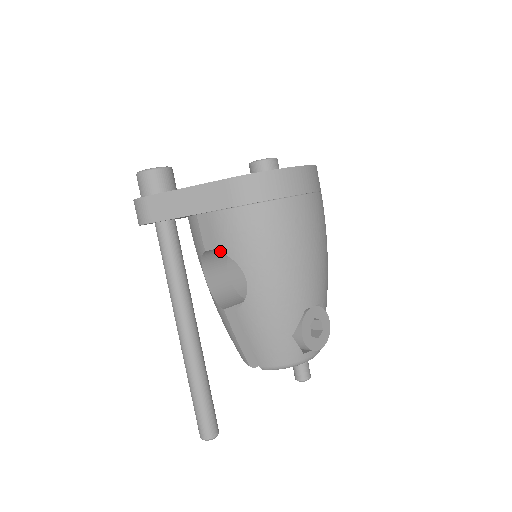
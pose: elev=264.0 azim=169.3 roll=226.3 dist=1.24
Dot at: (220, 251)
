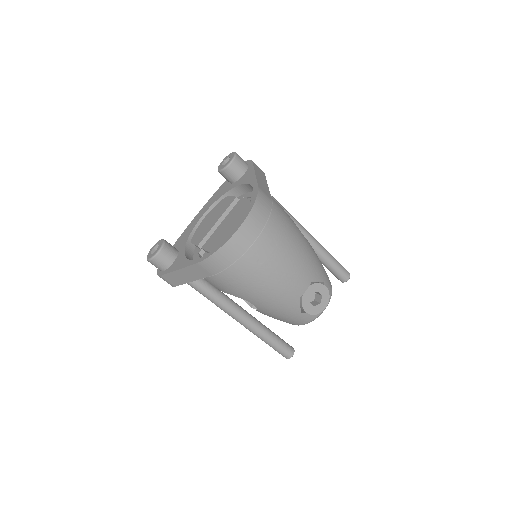
Dot at: (224, 292)
